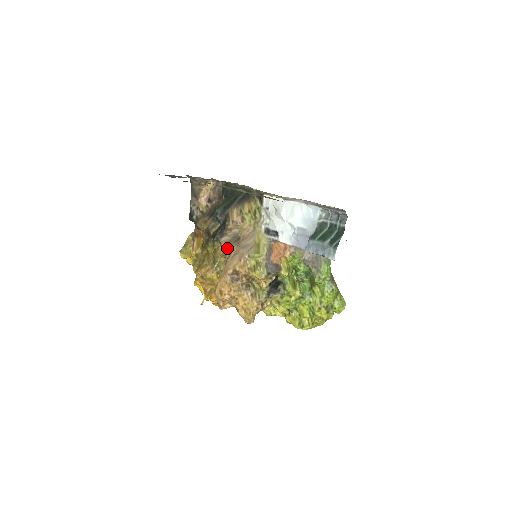
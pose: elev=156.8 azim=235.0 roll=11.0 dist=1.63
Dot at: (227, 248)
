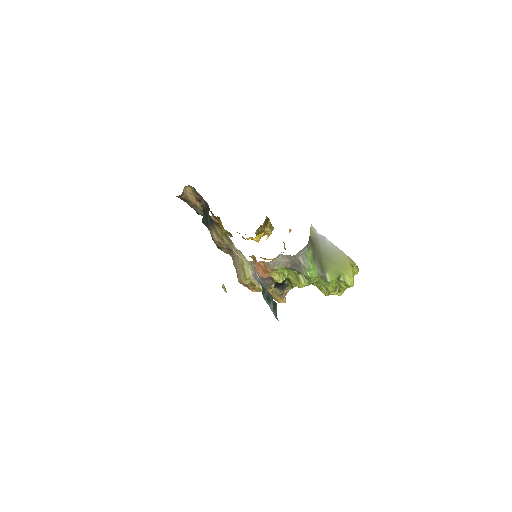
Dot at: (231, 256)
